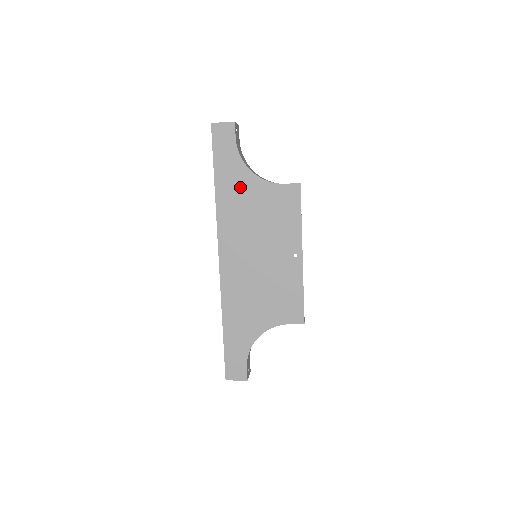
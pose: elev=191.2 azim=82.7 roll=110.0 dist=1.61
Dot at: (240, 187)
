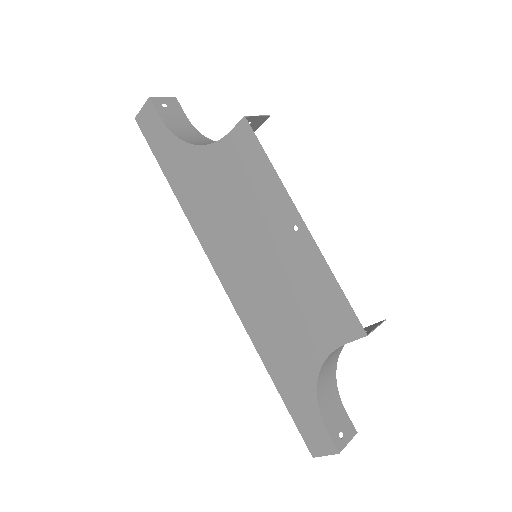
Dot at: (192, 173)
